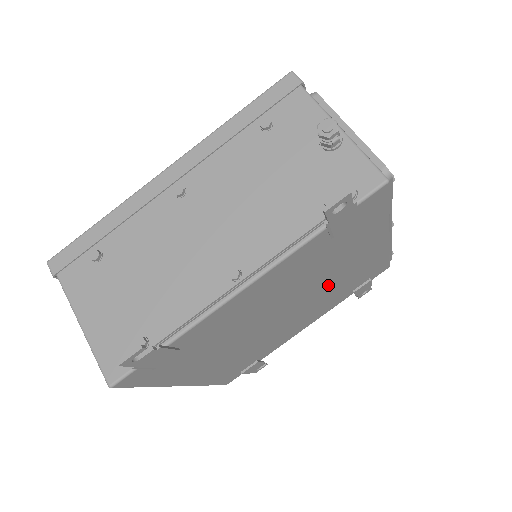
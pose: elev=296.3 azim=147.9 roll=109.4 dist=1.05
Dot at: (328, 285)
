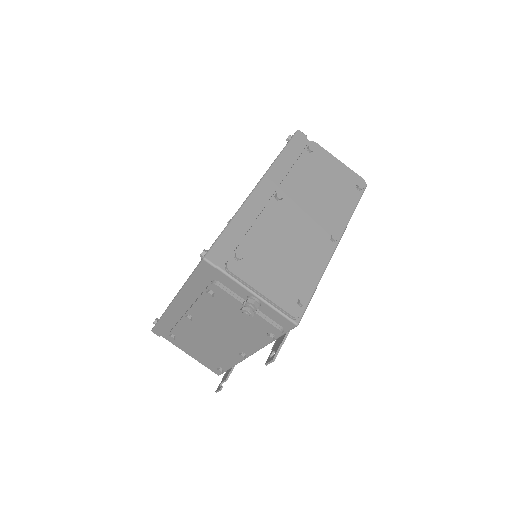
Dot at: occluded
